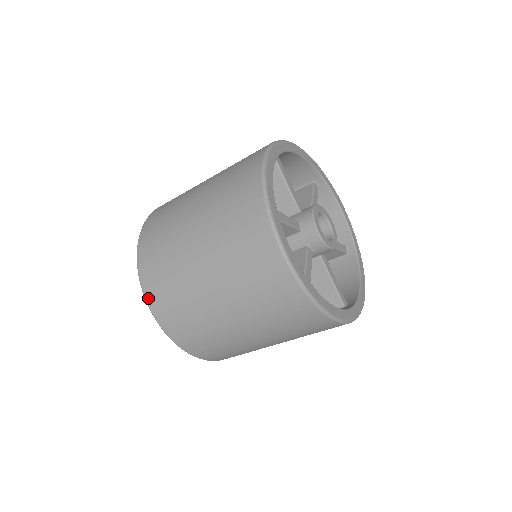
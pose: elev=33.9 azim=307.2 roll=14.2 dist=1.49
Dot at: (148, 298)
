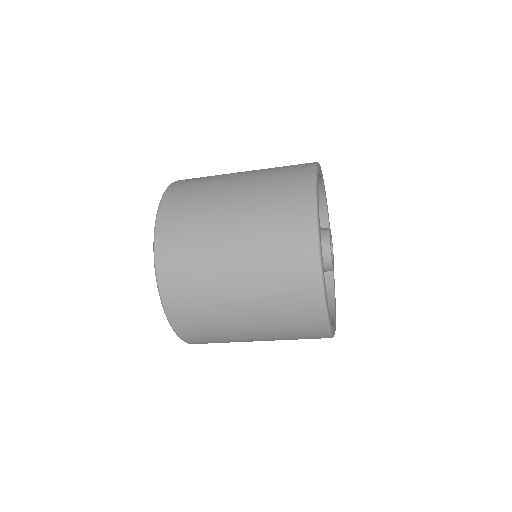
Dot at: (158, 233)
